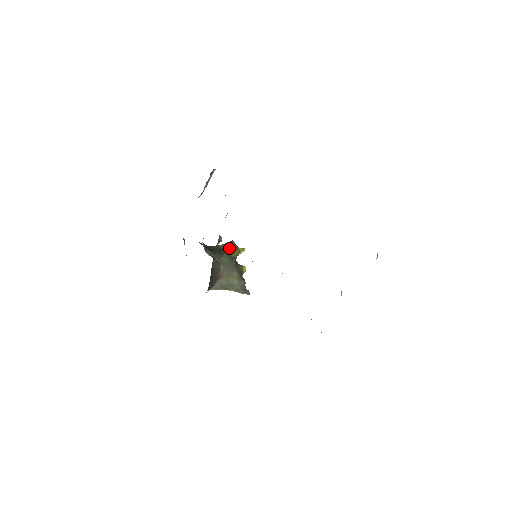
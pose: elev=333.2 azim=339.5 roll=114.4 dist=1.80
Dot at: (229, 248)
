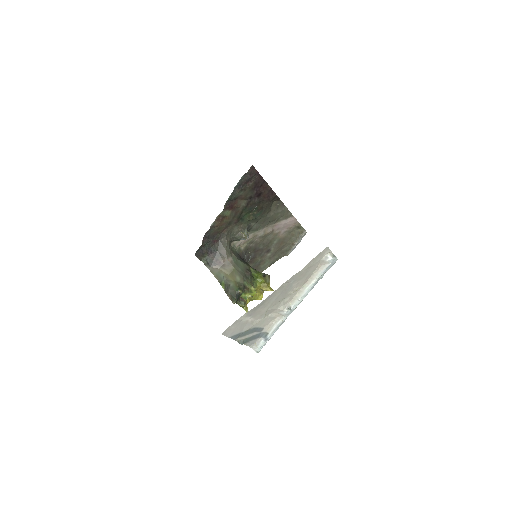
Dot at: (258, 272)
